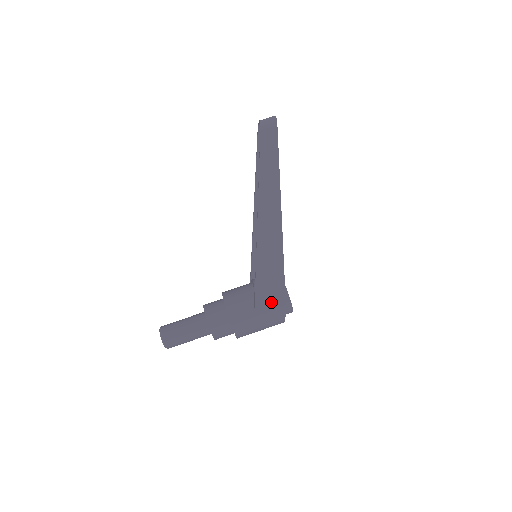
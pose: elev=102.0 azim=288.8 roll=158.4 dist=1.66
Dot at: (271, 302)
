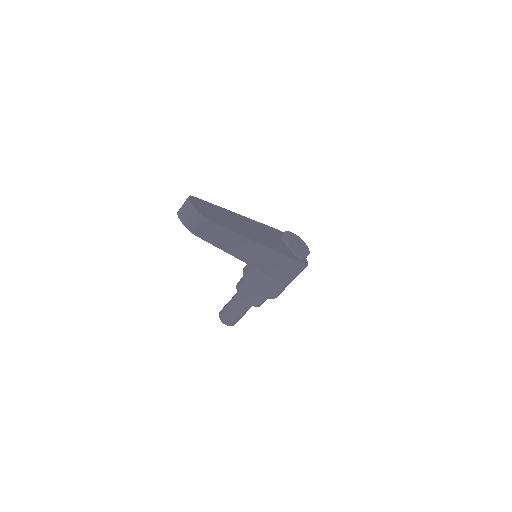
Dot at: (294, 274)
